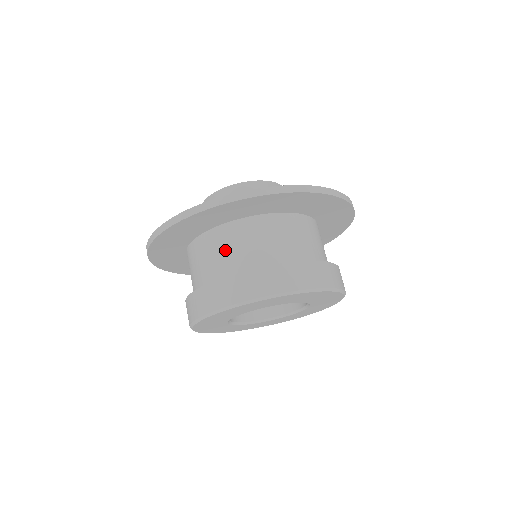
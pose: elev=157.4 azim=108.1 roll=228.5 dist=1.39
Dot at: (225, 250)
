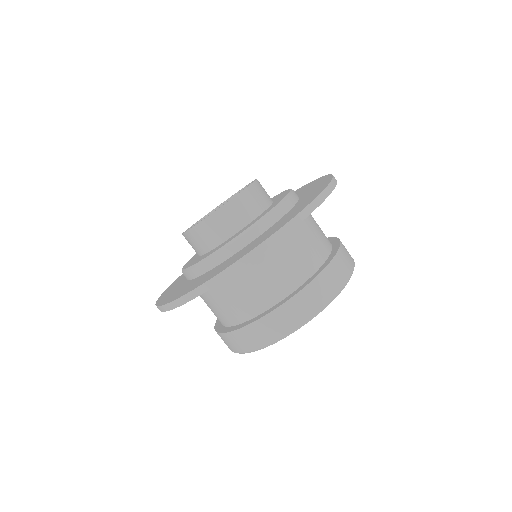
Dot at: (275, 270)
